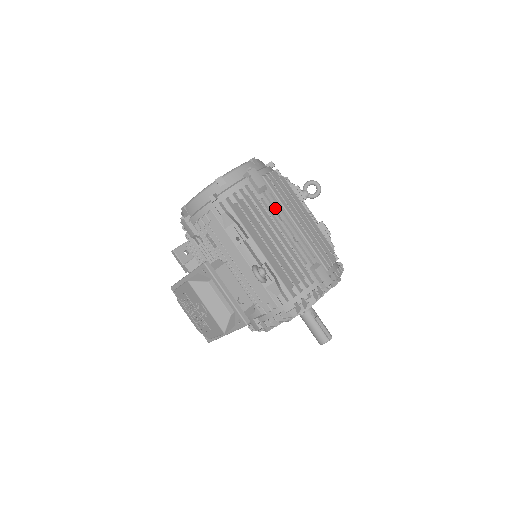
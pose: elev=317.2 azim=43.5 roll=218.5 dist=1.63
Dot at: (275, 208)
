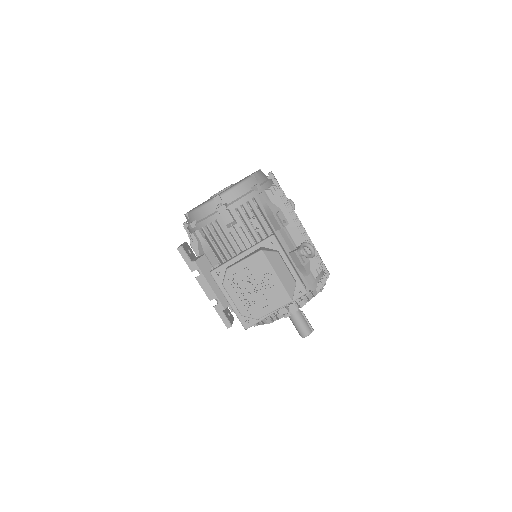
Dot at: occluded
